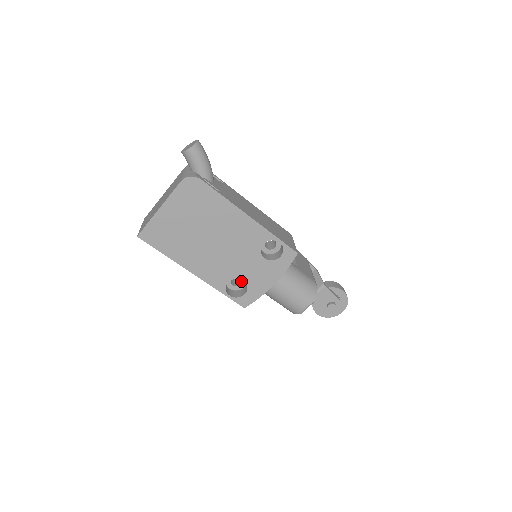
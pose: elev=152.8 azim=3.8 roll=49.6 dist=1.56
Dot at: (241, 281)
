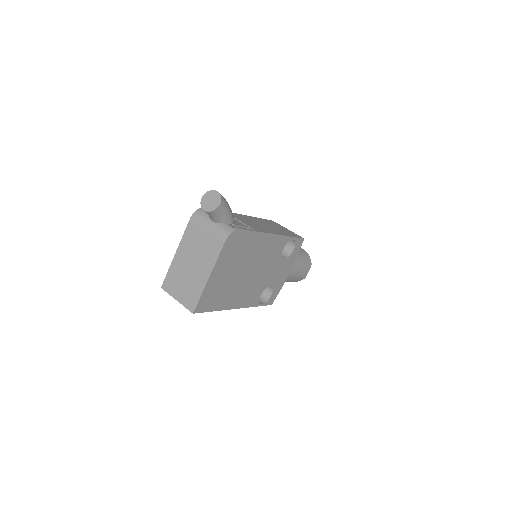
Dot at: occluded
